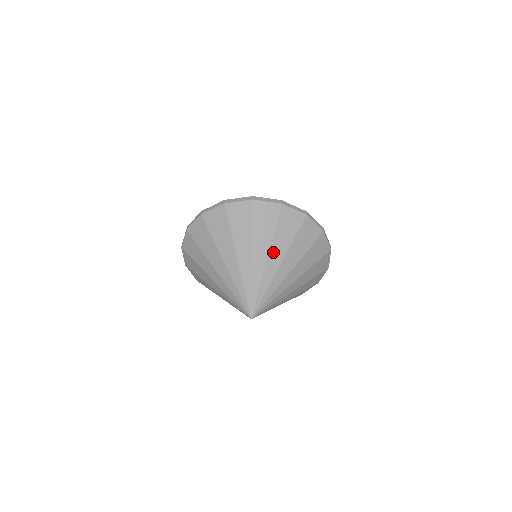
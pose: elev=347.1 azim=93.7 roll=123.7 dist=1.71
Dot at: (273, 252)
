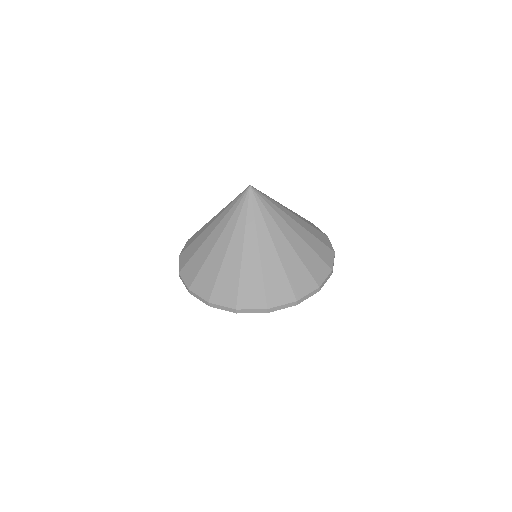
Dot at: occluded
